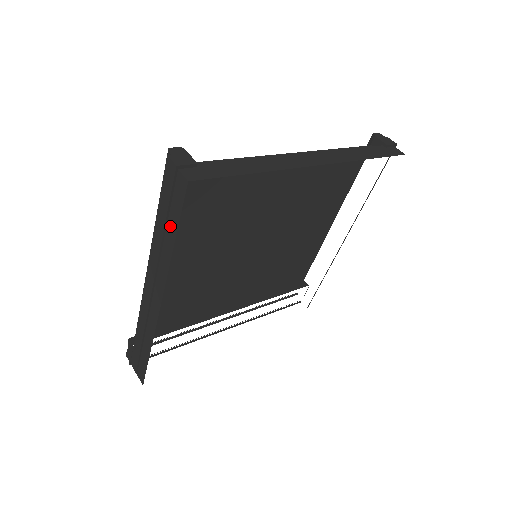
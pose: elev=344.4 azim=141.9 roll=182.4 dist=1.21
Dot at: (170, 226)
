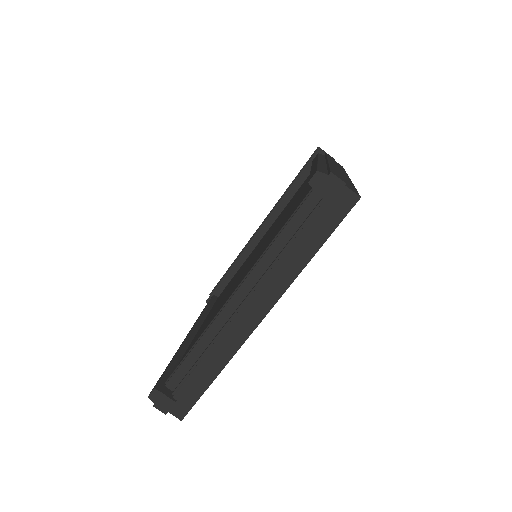
Dot at: occluded
